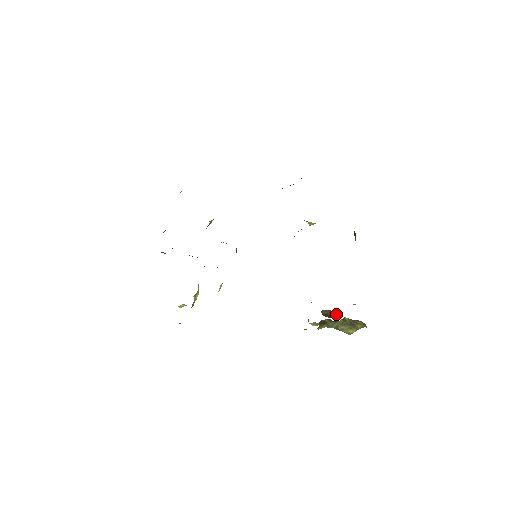
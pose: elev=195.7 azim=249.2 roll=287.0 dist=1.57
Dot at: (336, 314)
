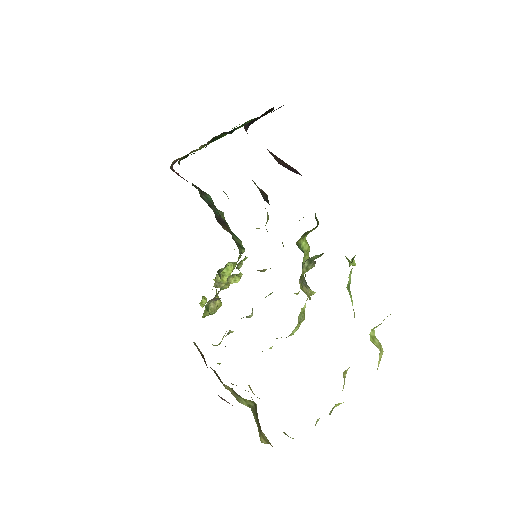
Dot at: occluded
